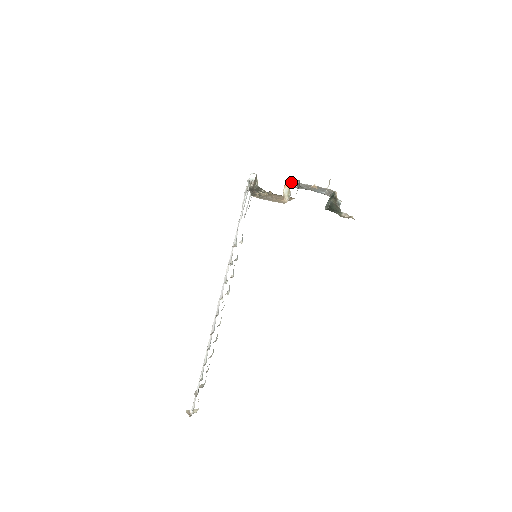
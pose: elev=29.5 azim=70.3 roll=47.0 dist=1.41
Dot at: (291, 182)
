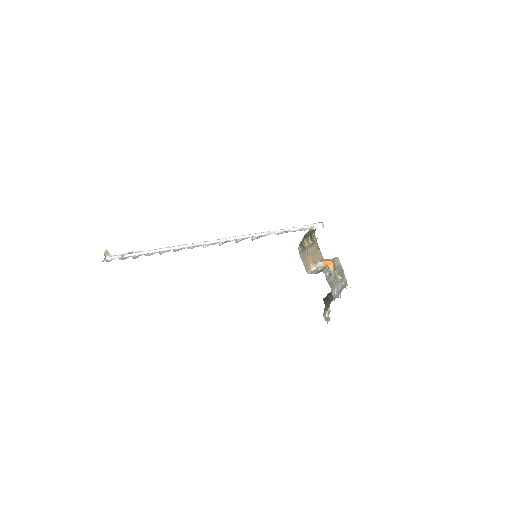
Dot at: (330, 266)
